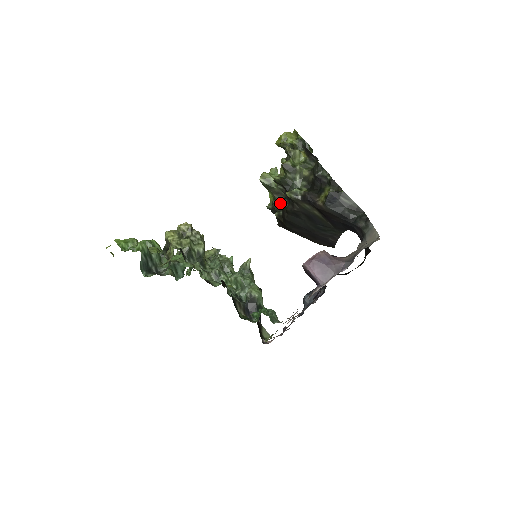
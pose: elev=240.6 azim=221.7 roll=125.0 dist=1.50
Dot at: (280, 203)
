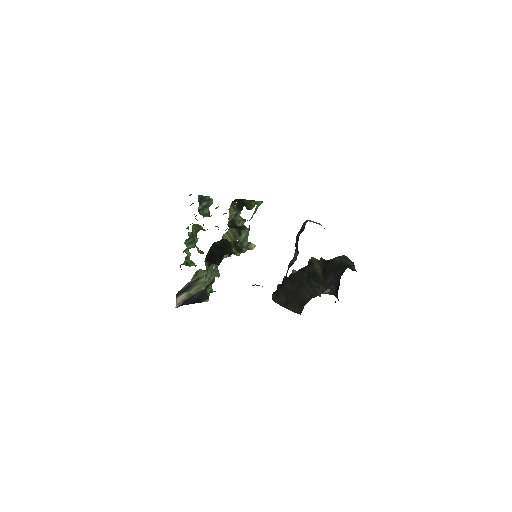
Dot at: occluded
